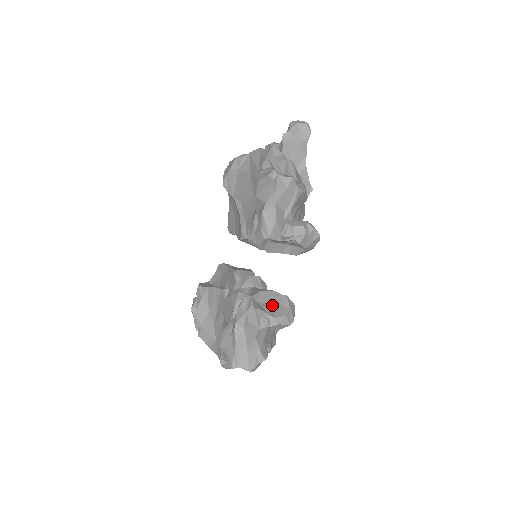
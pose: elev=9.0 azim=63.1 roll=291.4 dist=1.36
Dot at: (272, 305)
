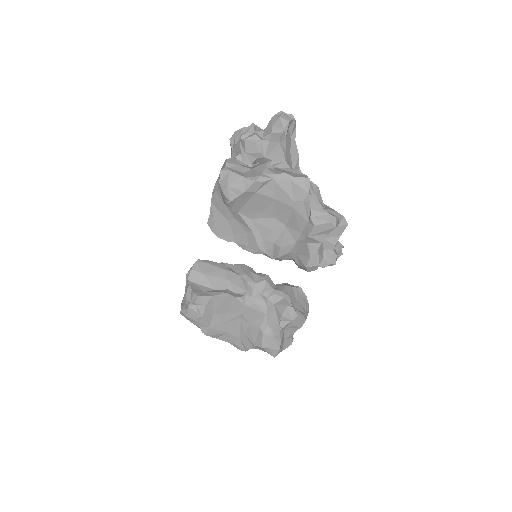
Dot at: (299, 302)
